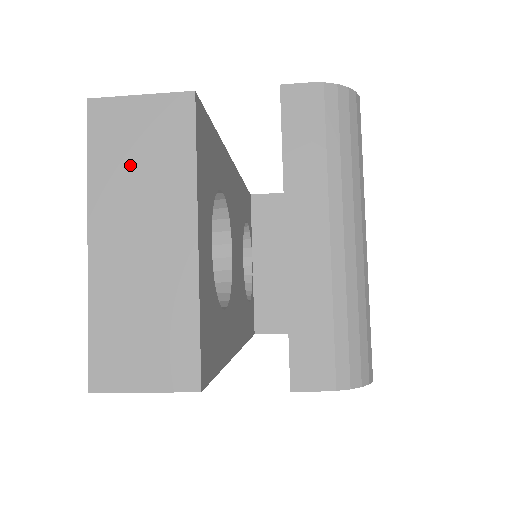
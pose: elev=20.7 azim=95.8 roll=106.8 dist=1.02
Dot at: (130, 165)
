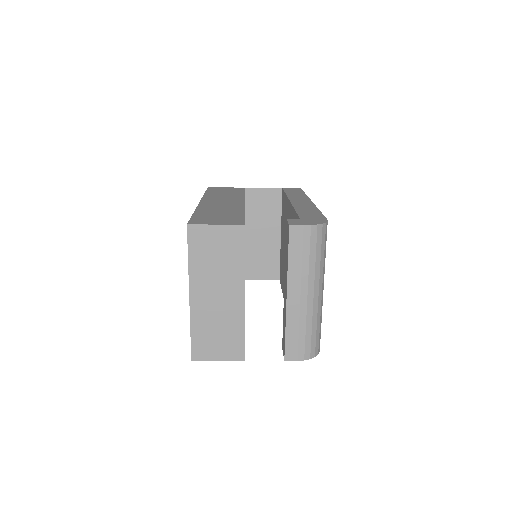
Dot at: (211, 260)
